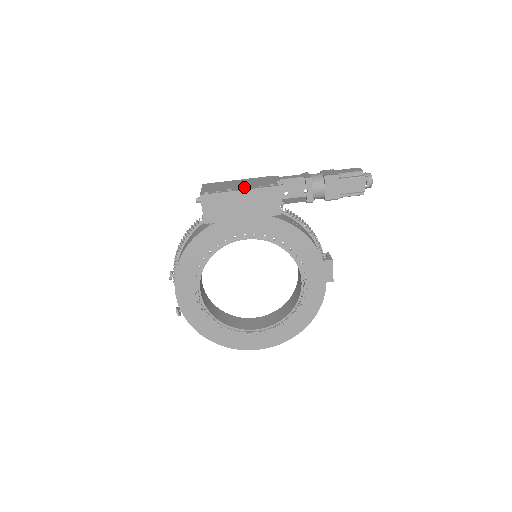
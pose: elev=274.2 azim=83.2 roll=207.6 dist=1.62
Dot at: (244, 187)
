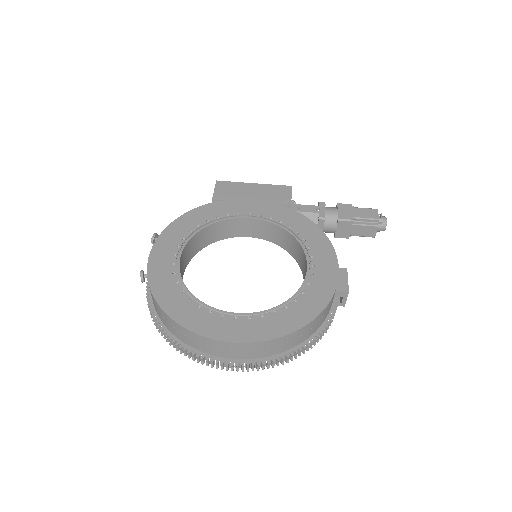
Dot at: occluded
